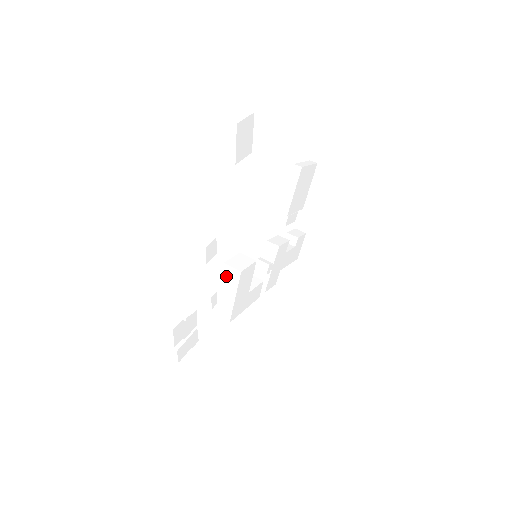
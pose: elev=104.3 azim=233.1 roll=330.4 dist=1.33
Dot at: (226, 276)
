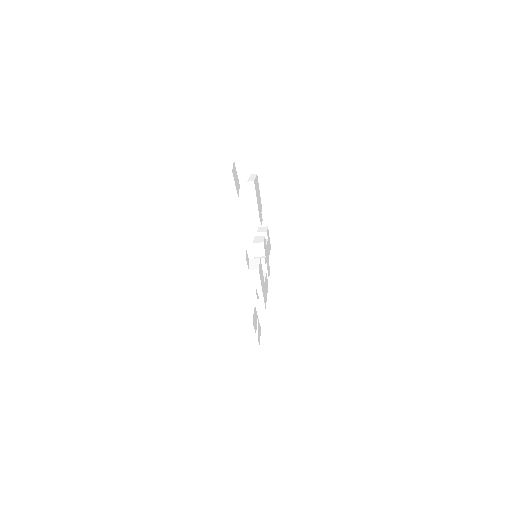
Dot at: (249, 279)
